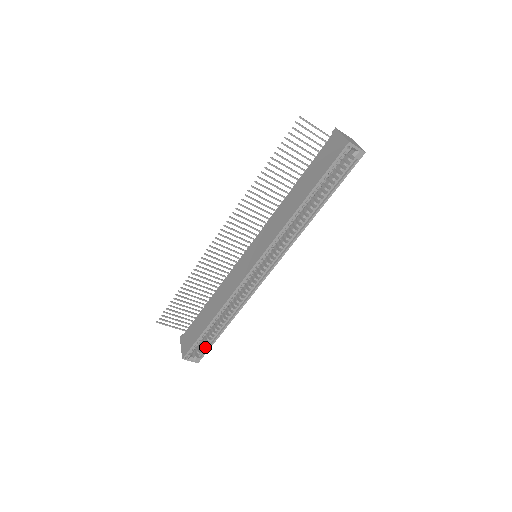
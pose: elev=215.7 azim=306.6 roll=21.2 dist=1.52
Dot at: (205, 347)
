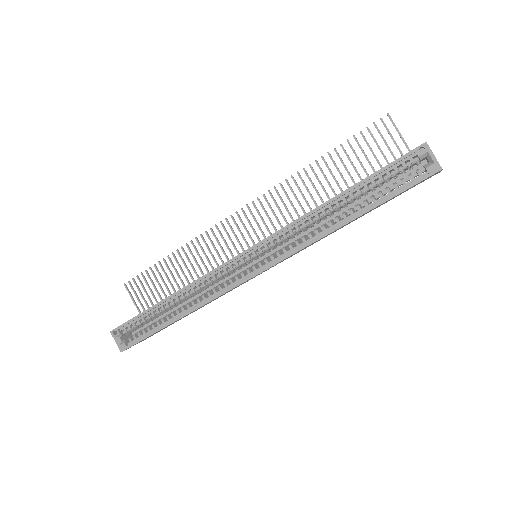
Dot at: (140, 336)
